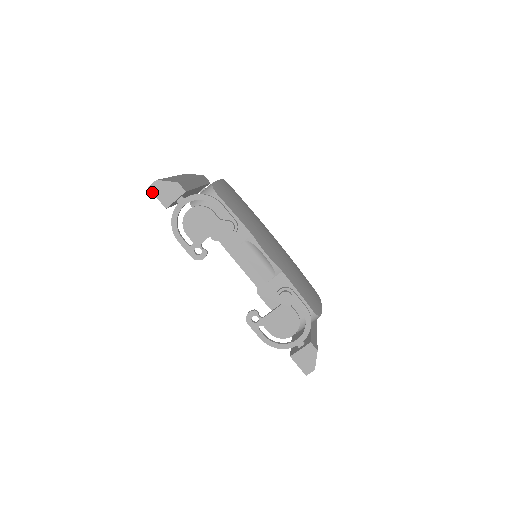
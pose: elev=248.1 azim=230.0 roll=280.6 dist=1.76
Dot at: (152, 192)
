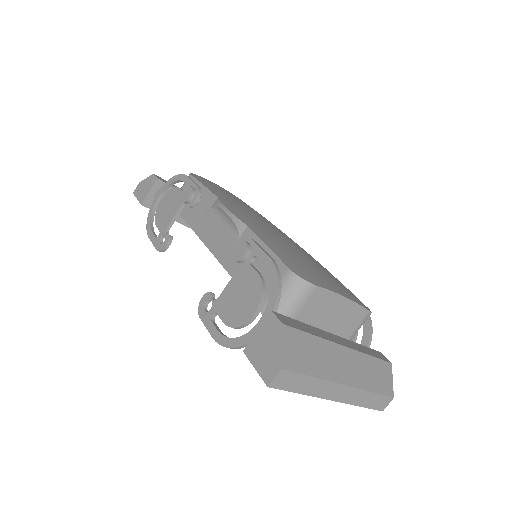
Dot at: (135, 195)
